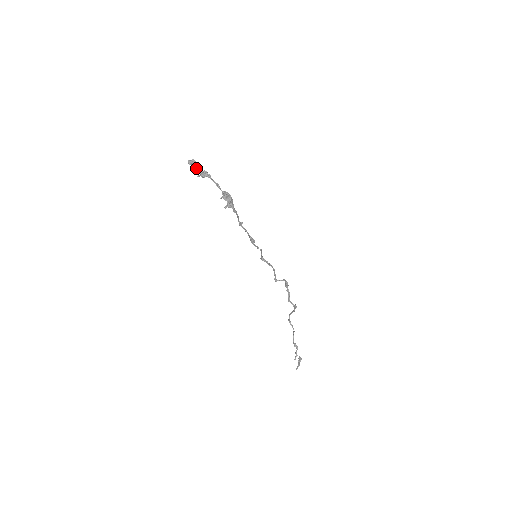
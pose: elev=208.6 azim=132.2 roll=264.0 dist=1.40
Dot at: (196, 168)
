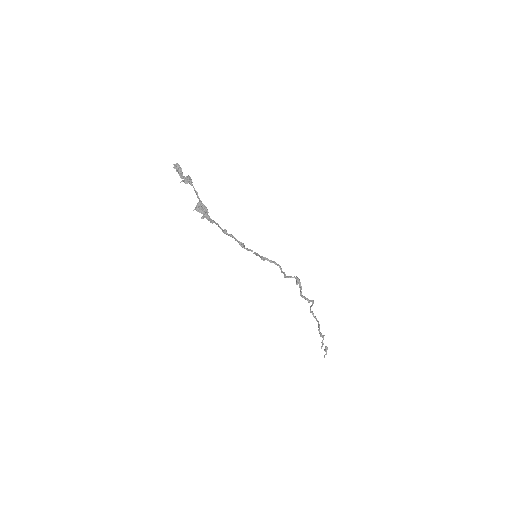
Dot at: (180, 173)
